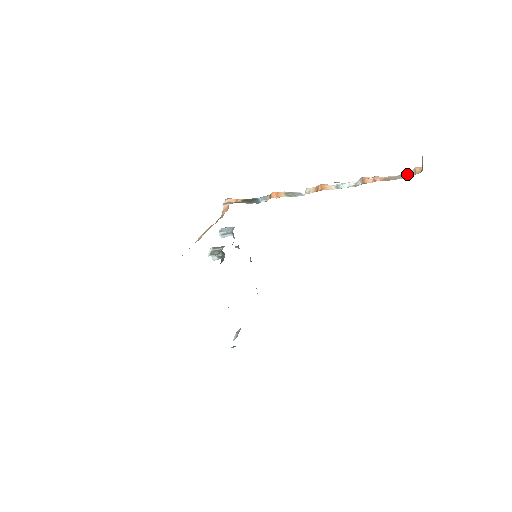
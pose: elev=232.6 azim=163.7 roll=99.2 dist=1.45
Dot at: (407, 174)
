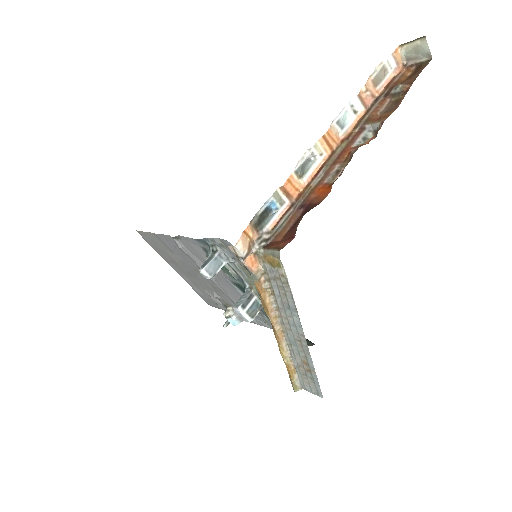
Dot at: (387, 65)
